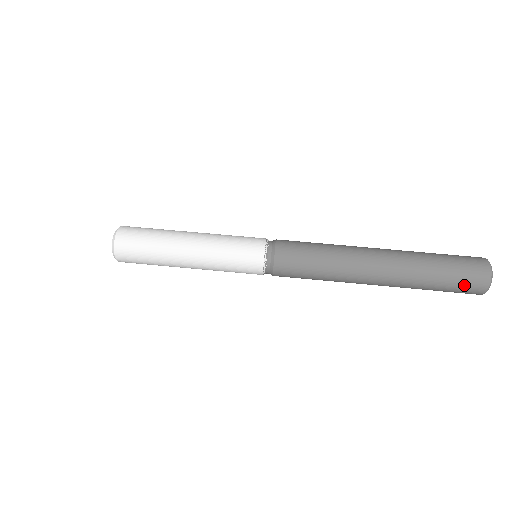
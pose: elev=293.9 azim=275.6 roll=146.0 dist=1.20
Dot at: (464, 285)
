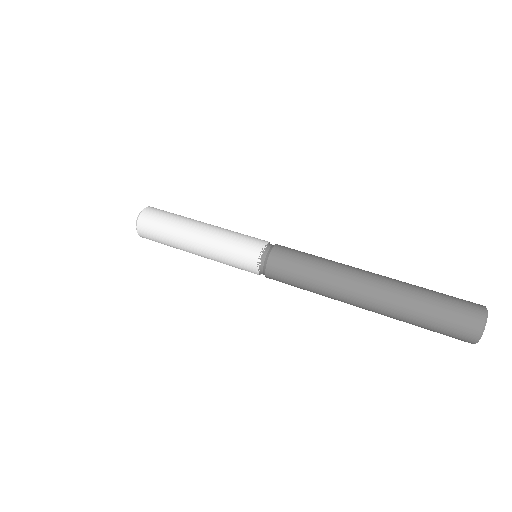
Dot at: (452, 329)
